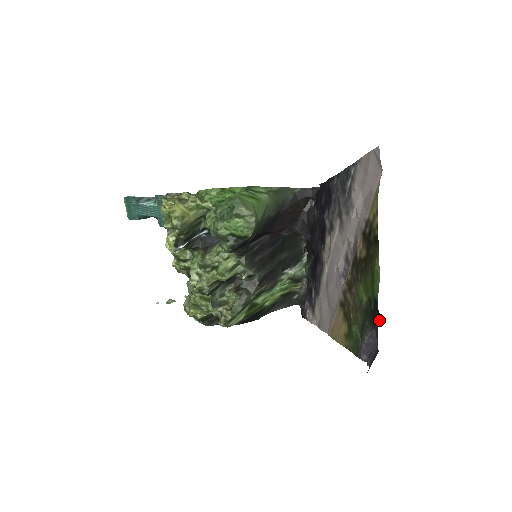
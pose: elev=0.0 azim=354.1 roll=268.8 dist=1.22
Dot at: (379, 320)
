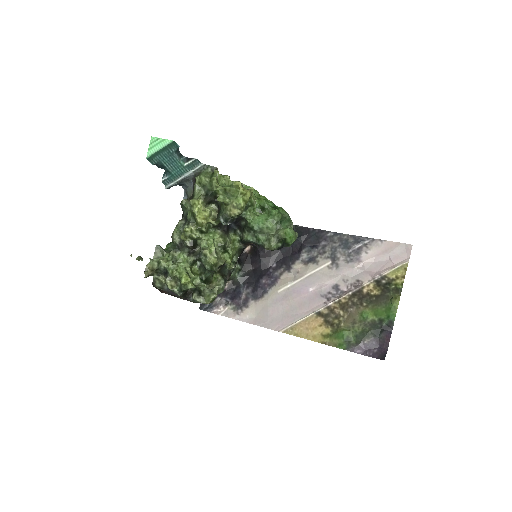
Dot at: (391, 332)
